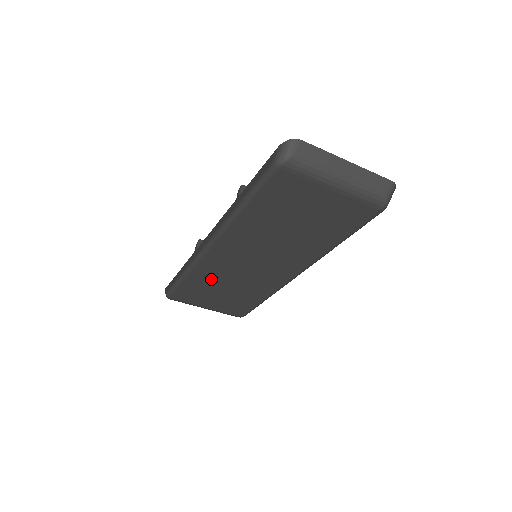
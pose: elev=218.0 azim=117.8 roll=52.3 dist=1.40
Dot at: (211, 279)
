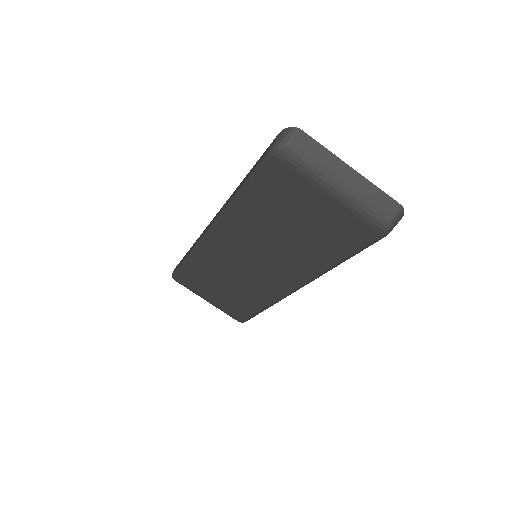
Dot at: (211, 269)
